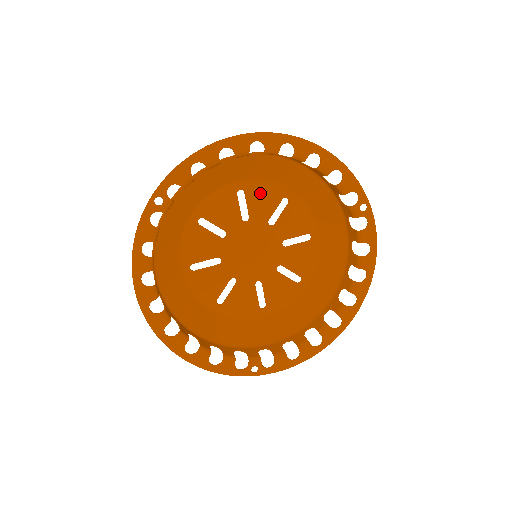
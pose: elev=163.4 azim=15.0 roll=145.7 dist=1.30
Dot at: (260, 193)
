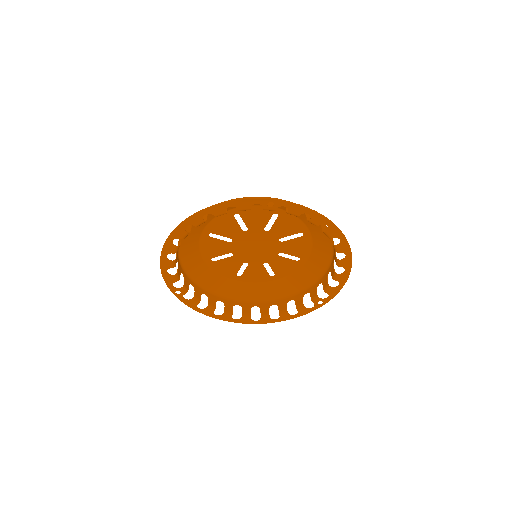
Dot at: (219, 226)
